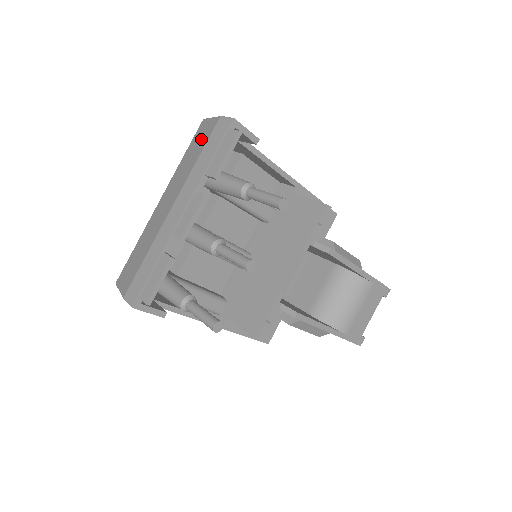
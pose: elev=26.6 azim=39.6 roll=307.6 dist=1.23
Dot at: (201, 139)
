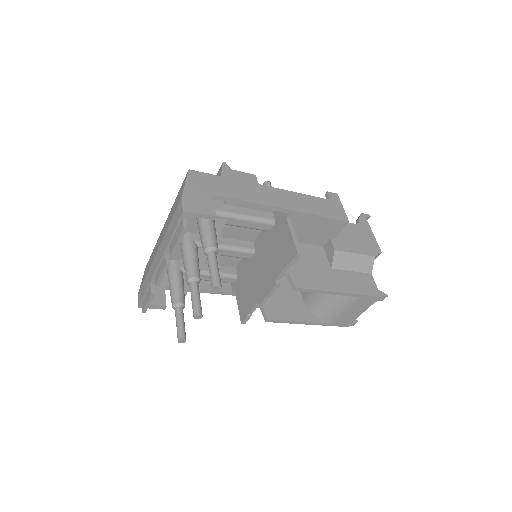
Dot at: (177, 201)
